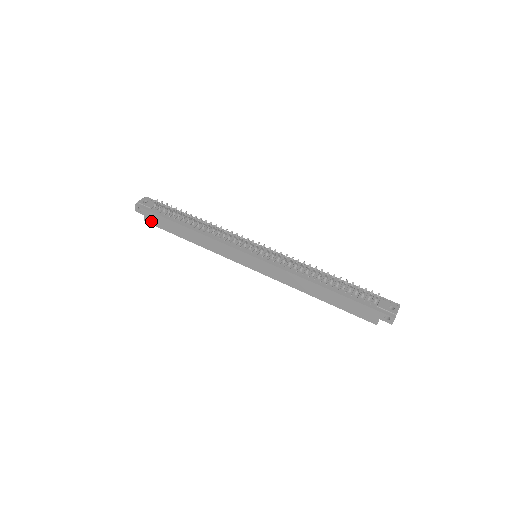
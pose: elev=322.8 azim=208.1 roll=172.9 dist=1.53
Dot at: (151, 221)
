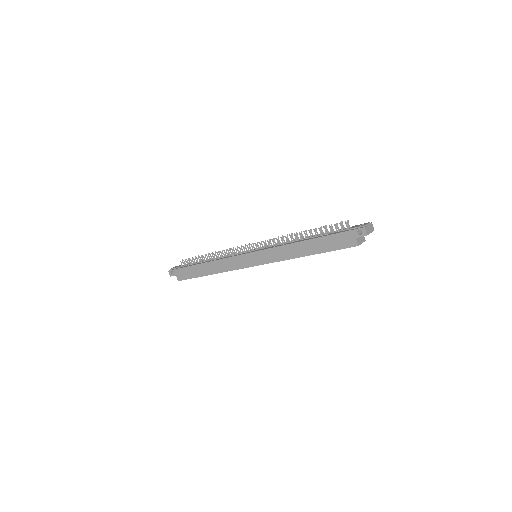
Dot at: (182, 277)
